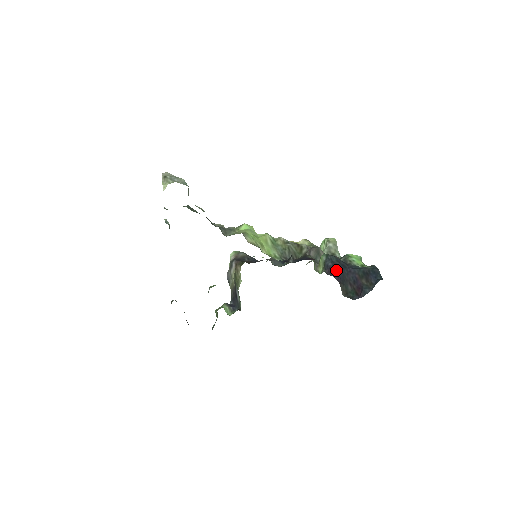
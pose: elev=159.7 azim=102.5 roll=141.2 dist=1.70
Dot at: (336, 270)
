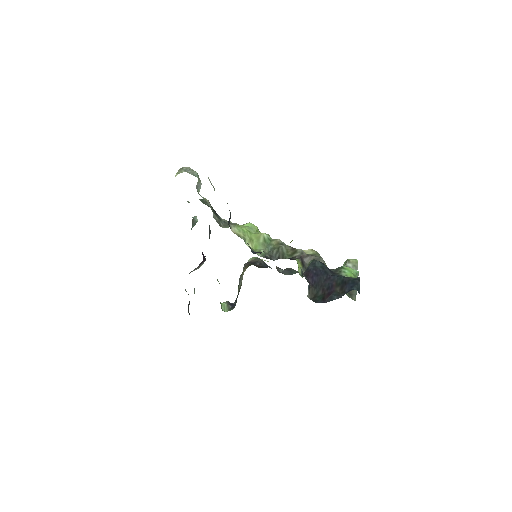
Dot at: (314, 274)
